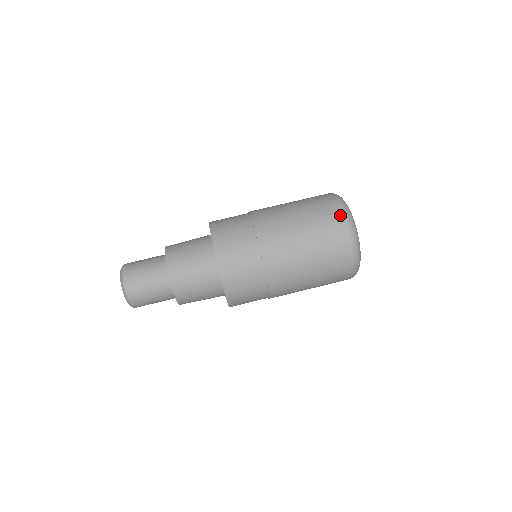
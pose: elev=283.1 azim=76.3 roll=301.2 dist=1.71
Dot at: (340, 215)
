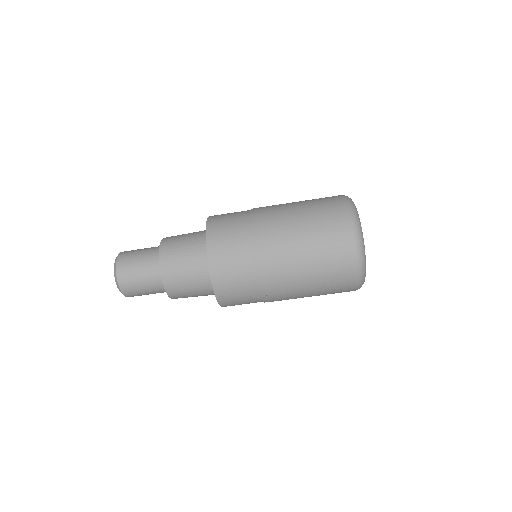
Dot at: (352, 289)
